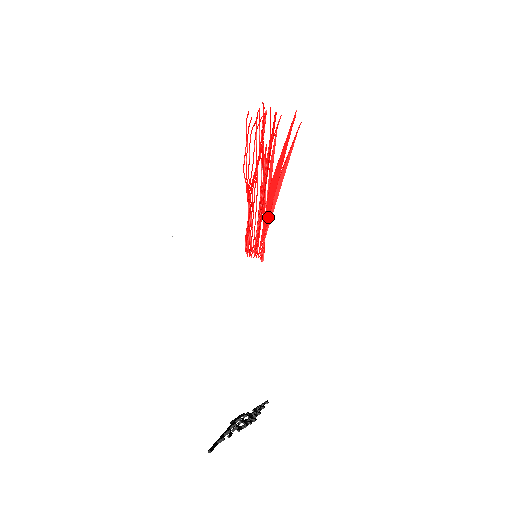
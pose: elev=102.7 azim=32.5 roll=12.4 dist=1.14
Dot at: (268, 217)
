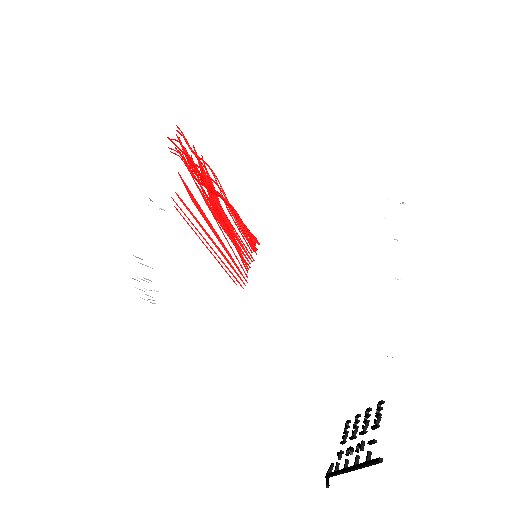
Dot at: occluded
